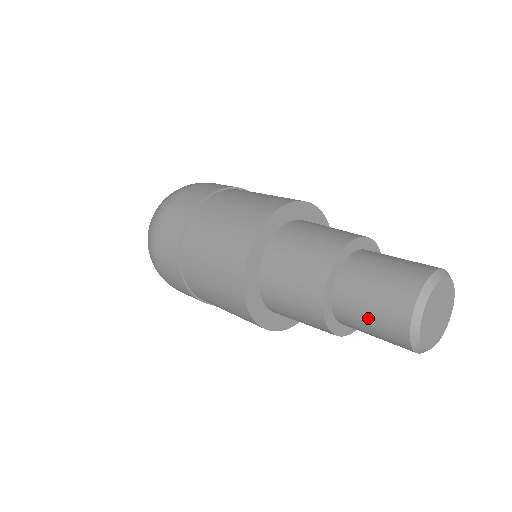
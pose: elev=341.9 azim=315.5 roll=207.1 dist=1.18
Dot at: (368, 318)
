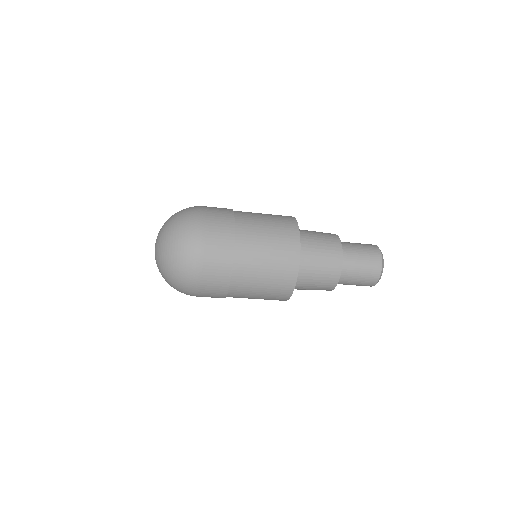
Dot at: (361, 261)
